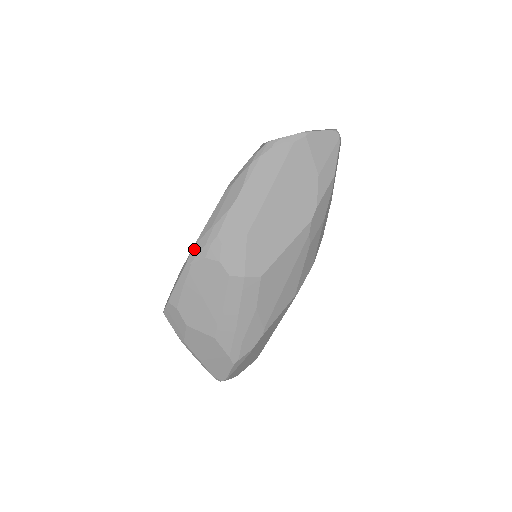
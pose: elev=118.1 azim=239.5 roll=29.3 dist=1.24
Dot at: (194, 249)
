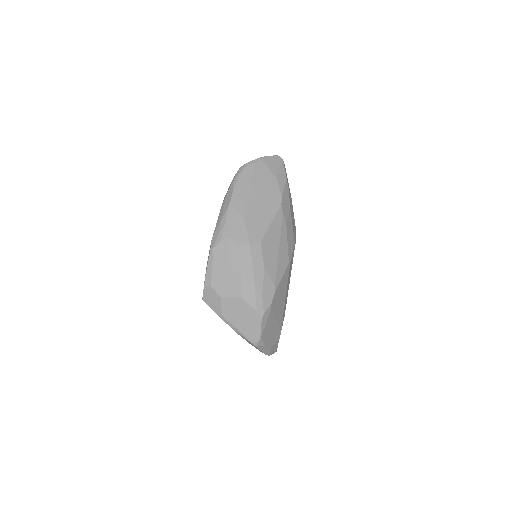
Dot at: (213, 239)
